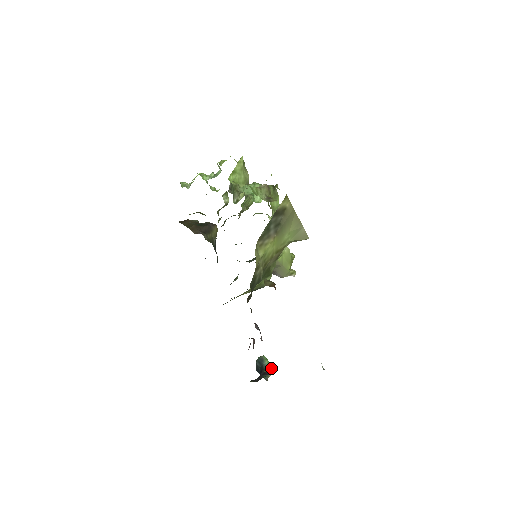
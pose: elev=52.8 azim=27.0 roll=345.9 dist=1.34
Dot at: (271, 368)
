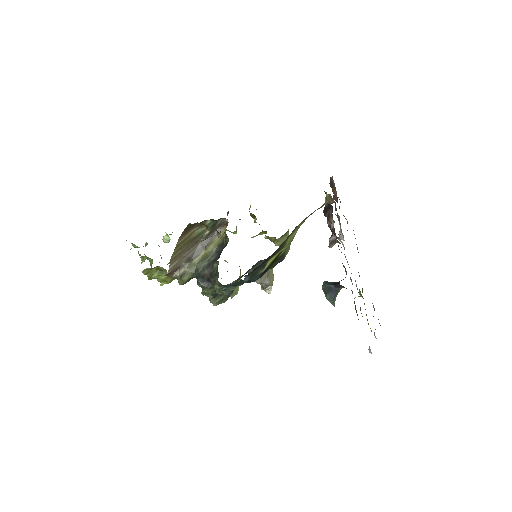
Dot at: occluded
